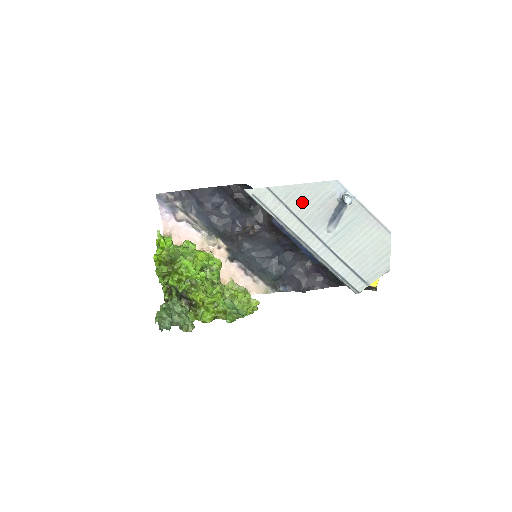
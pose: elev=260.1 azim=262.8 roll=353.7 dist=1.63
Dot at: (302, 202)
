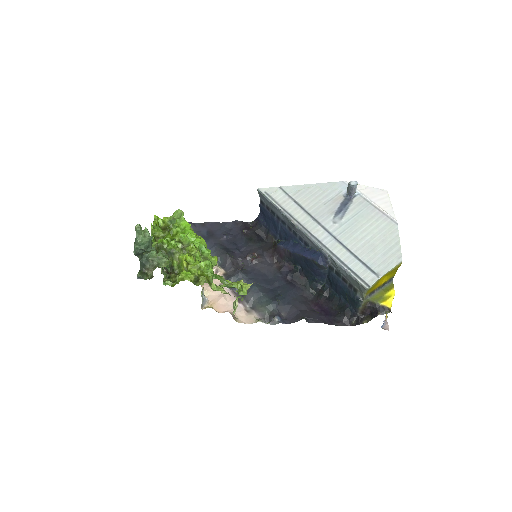
Dot at: (310, 198)
